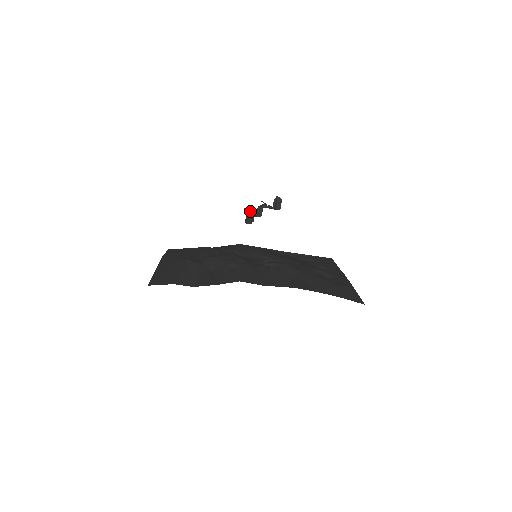
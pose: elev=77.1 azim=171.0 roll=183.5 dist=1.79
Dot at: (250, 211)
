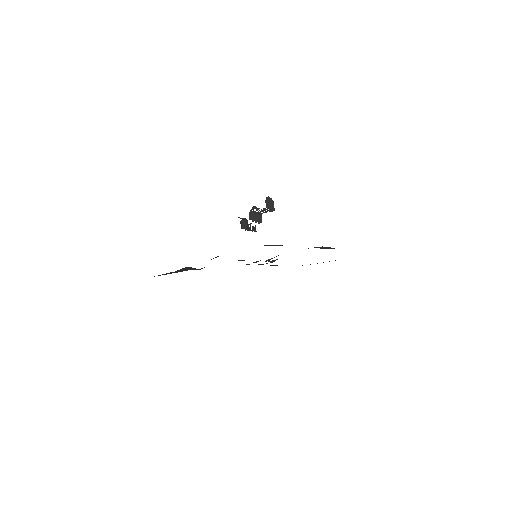
Dot at: (243, 218)
